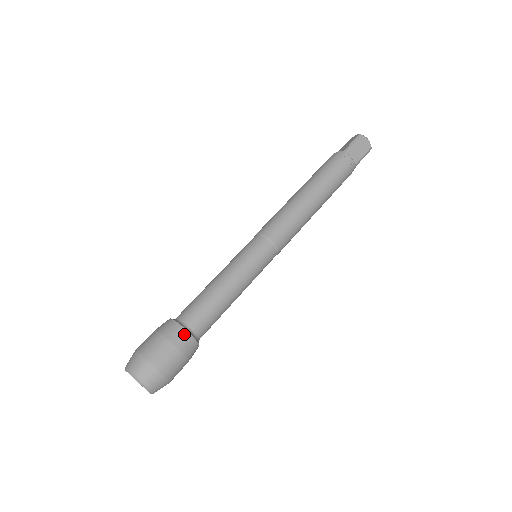
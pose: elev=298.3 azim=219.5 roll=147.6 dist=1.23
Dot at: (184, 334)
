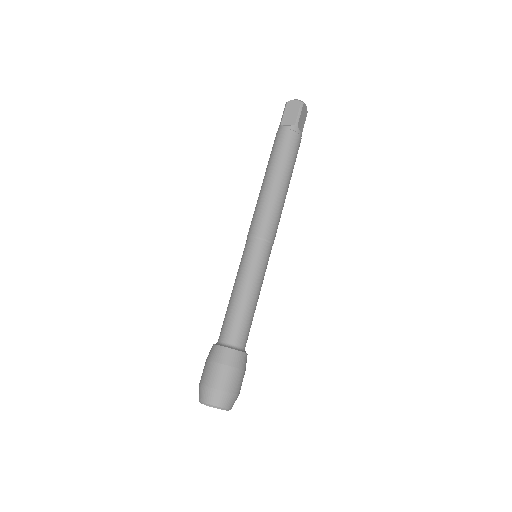
Dot at: (244, 357)
